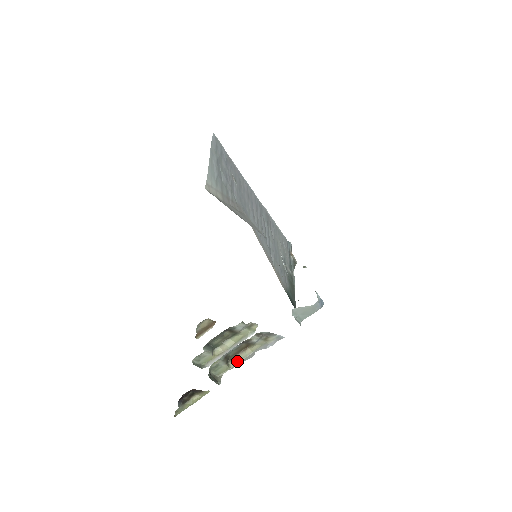
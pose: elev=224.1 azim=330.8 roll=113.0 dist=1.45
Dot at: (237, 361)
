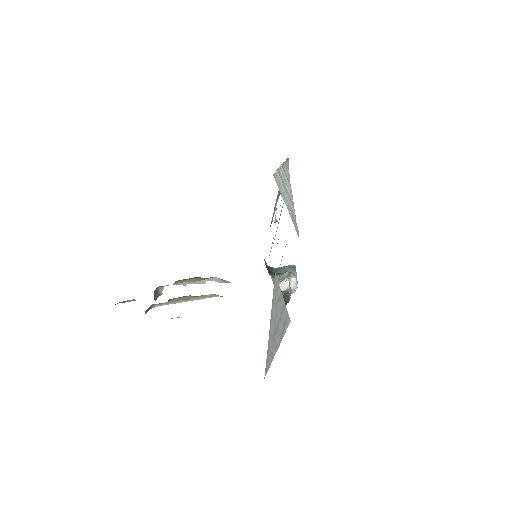
Dot at: (184, 282)
